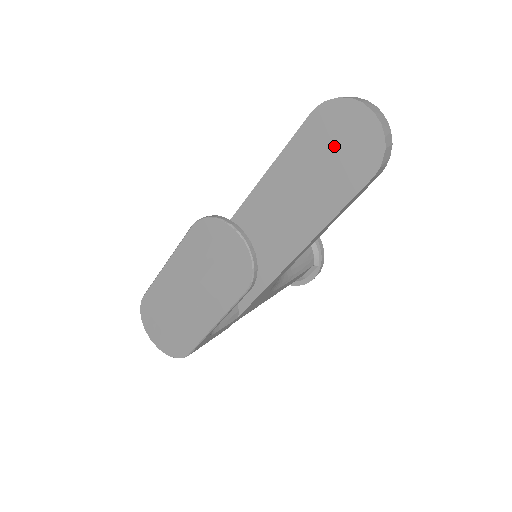
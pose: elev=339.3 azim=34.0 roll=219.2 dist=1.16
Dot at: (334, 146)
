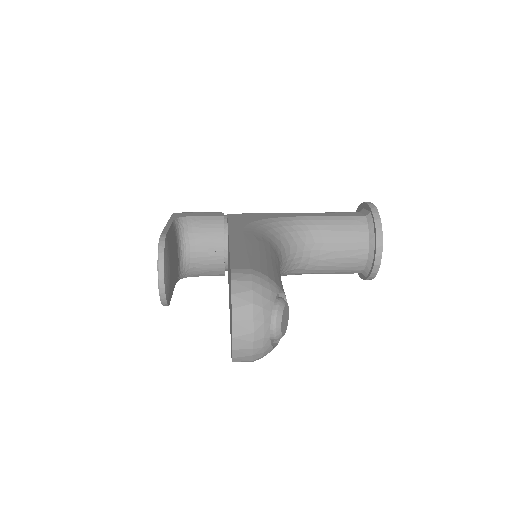
Dot at: occluded
